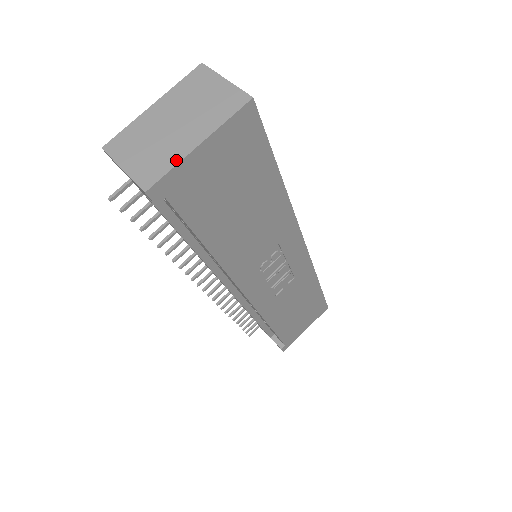
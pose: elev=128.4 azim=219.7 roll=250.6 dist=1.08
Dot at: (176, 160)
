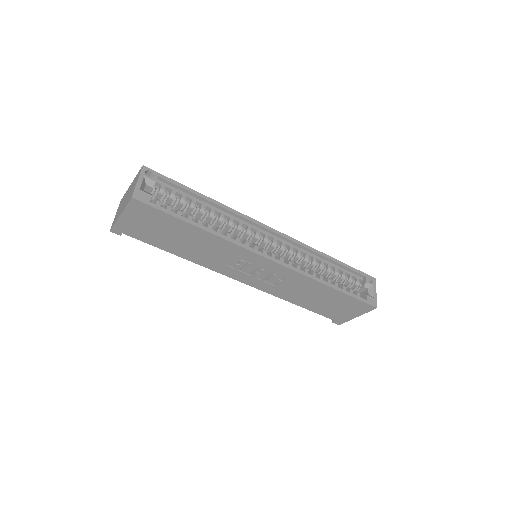
Dot at: (116, 220)
